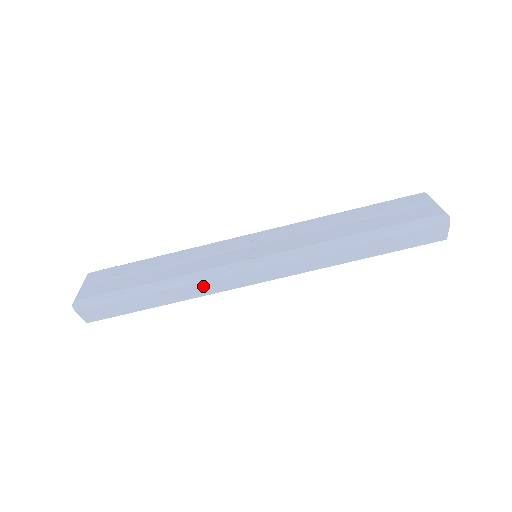
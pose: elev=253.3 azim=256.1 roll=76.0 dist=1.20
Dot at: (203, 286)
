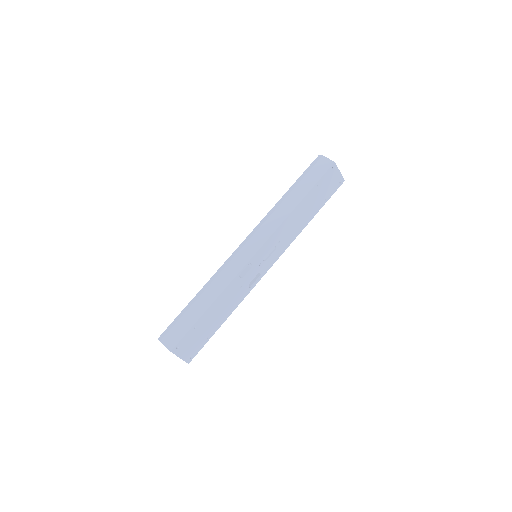
Dot at: (224, 276)
